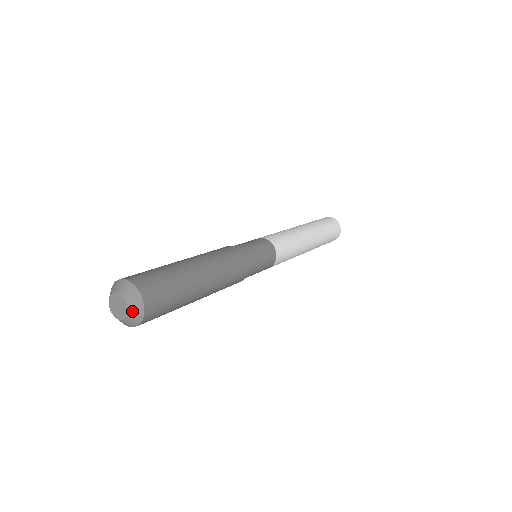
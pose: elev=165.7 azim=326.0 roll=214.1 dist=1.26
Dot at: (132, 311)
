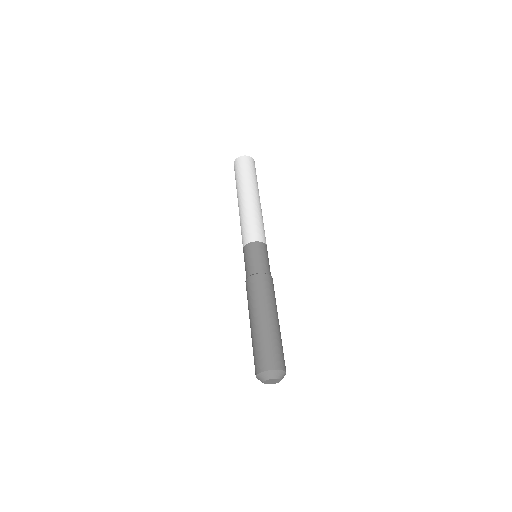
Dot at: (276, 382)
